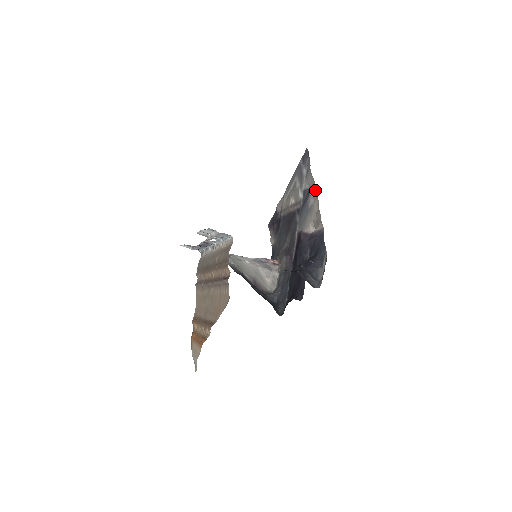
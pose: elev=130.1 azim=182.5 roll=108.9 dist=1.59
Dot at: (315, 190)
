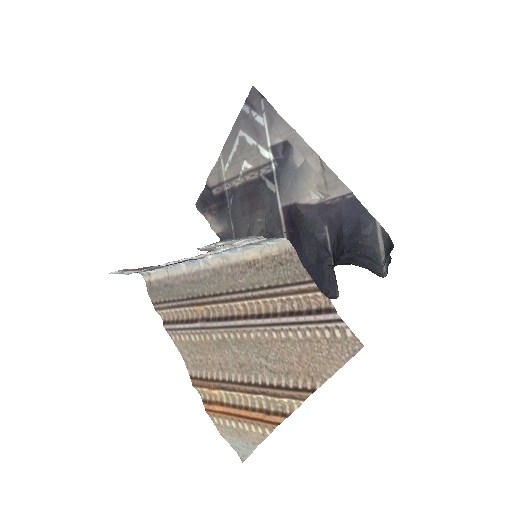
Dot at: (303, 142)
